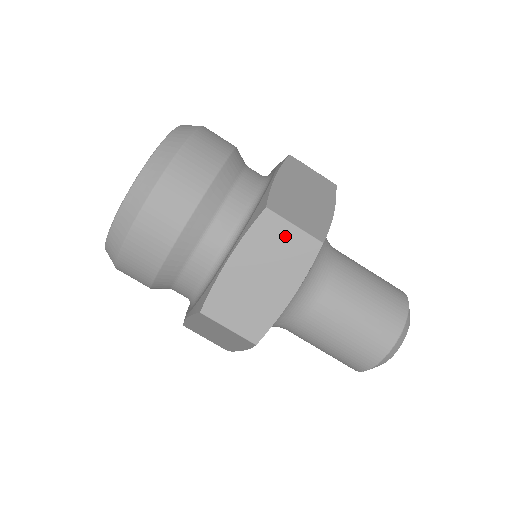
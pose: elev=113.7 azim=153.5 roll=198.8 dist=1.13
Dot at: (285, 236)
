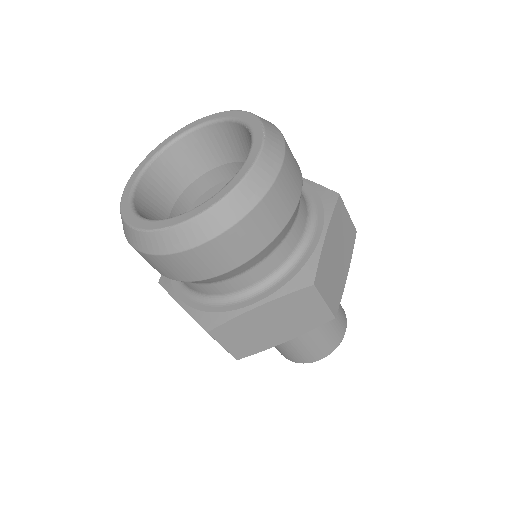
Dot at: (312, 306)
